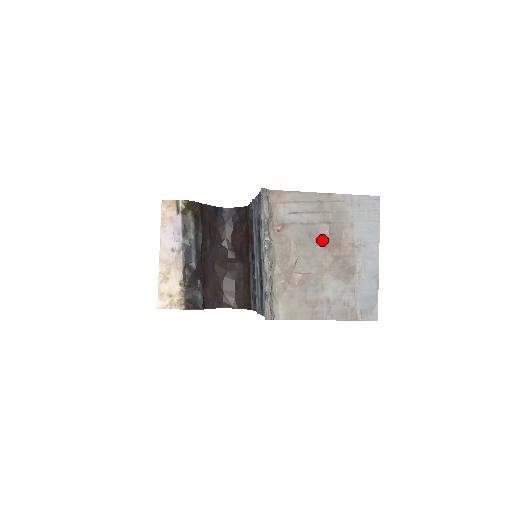
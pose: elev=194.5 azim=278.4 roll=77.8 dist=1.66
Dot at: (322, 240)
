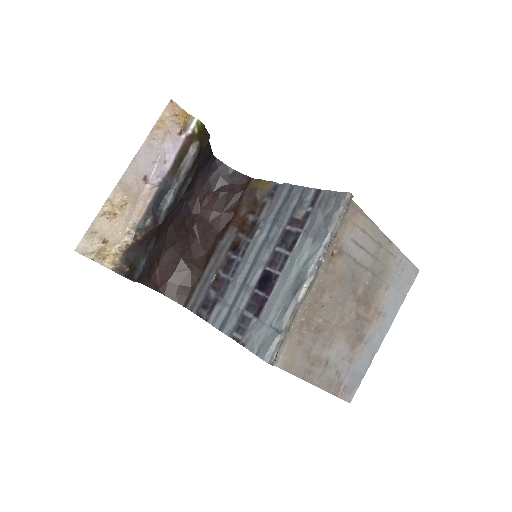
Dot at: (358, 289)
